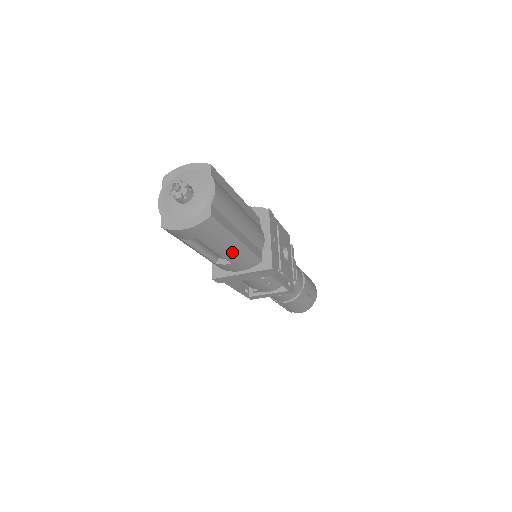
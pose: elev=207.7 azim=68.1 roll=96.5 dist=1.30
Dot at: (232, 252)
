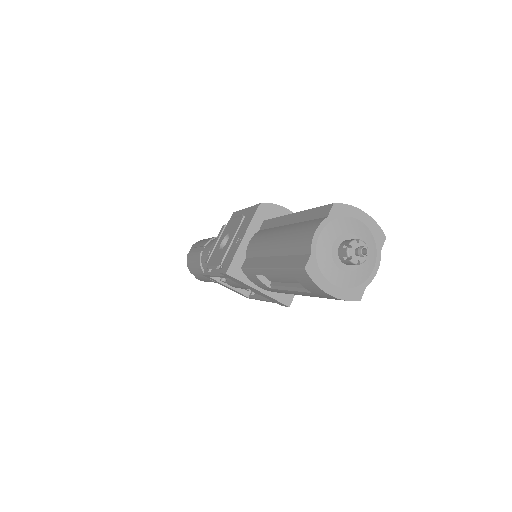
Dot at: (296, 294)
